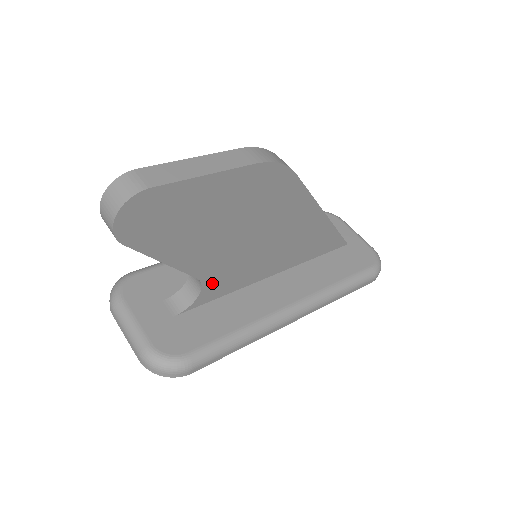
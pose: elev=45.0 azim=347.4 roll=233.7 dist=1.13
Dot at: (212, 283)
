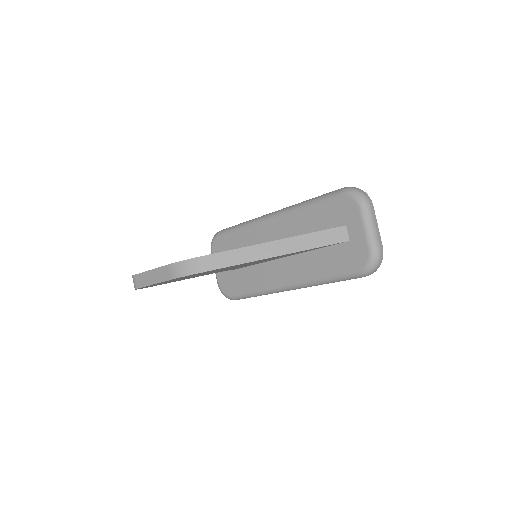
Dot at: occluded
